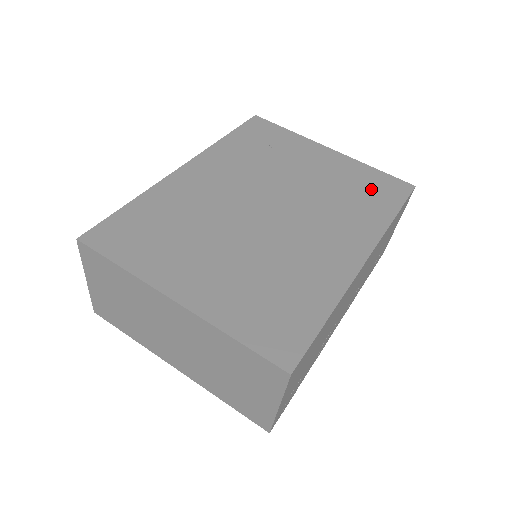
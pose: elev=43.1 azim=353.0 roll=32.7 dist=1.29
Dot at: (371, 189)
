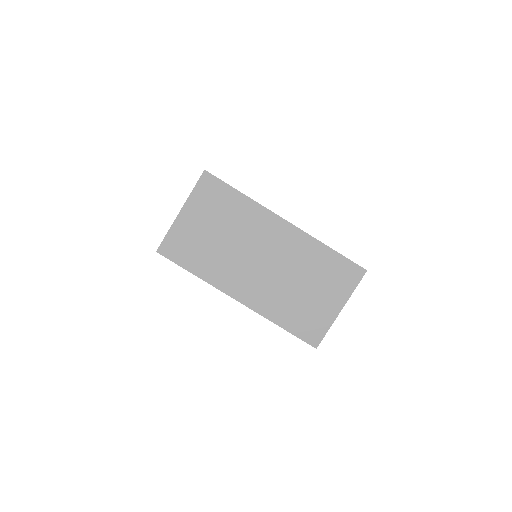
Dot at: occluded
